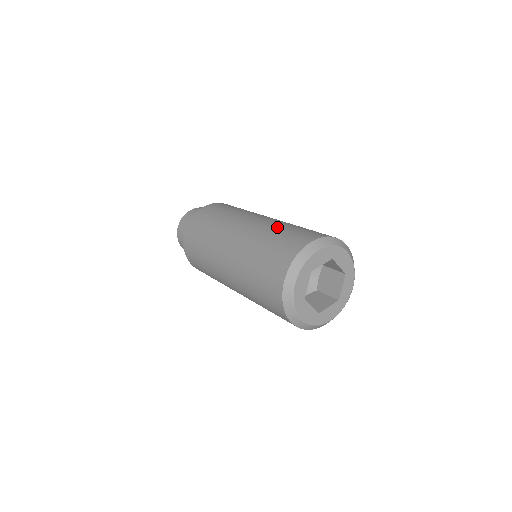
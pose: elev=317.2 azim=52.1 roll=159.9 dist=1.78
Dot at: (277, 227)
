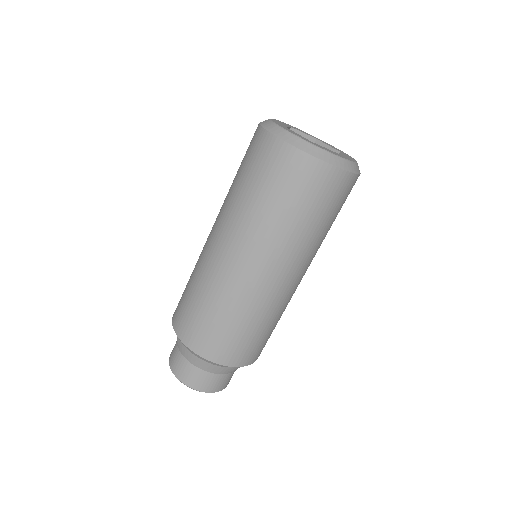
Dot at: occluded
